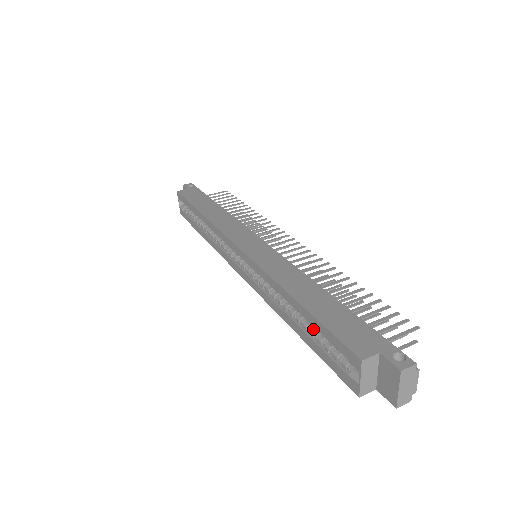
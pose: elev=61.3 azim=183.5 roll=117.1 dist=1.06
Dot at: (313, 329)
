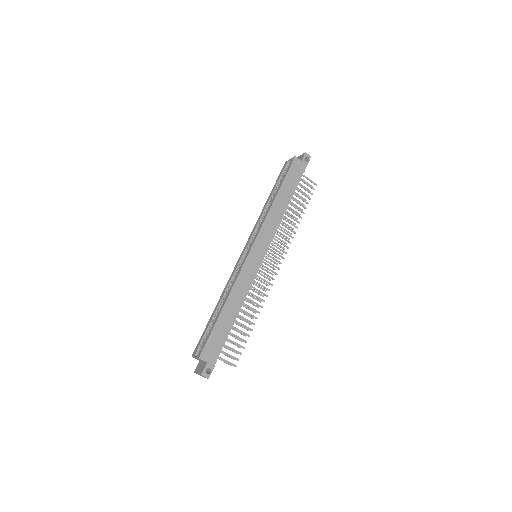
Dot at: occluded
